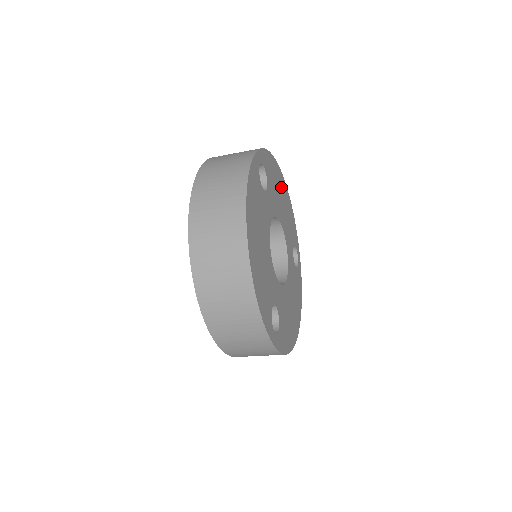
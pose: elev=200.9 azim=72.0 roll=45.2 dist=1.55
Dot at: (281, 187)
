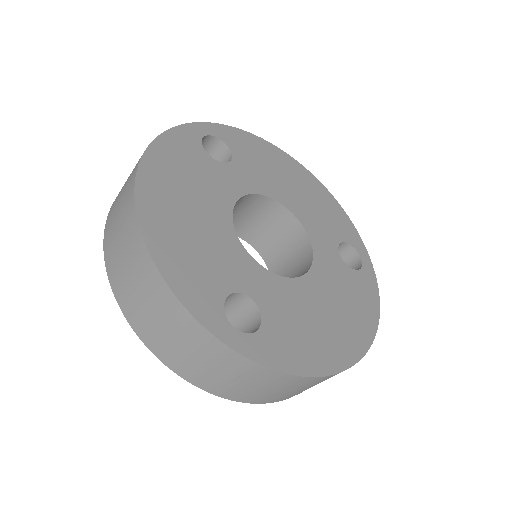
Dot at: (291, 172)
